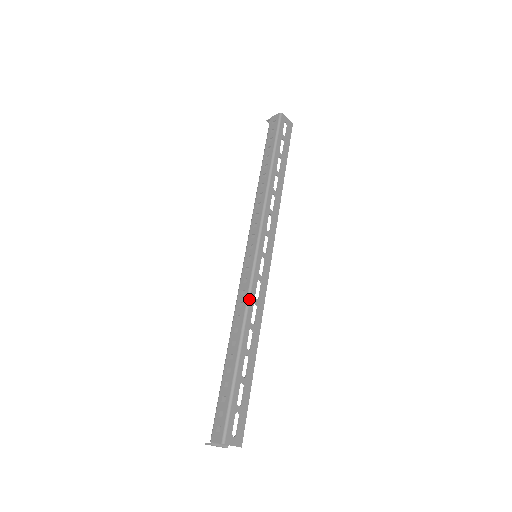
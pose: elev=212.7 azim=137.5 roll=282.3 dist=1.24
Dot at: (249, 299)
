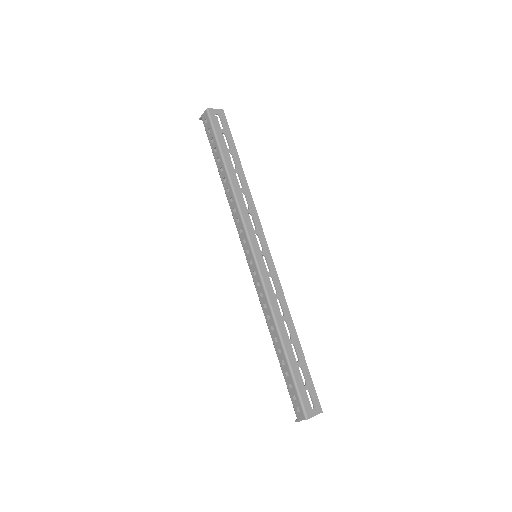
Dot at: (269, 299)
